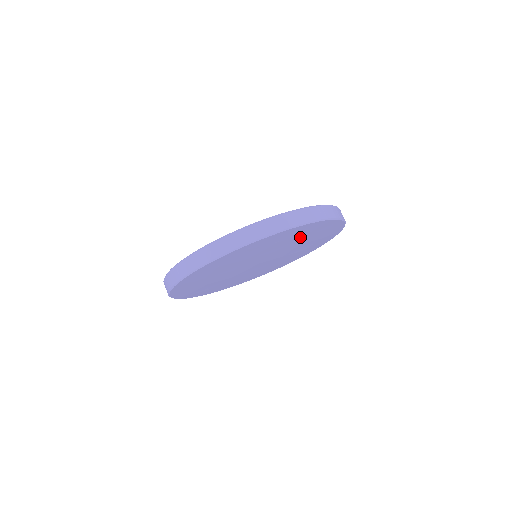
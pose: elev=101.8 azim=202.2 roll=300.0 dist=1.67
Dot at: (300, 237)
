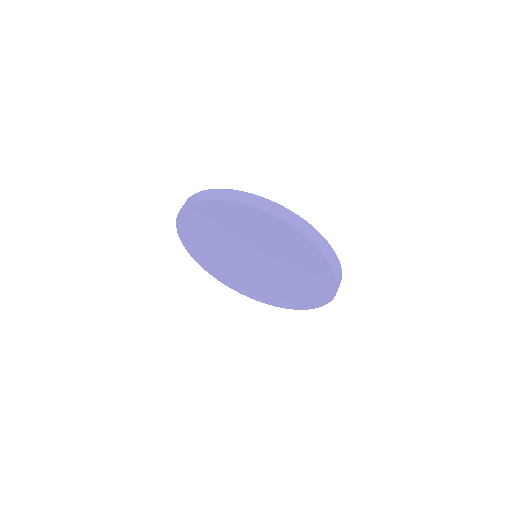
Dot at: (305, 279)
